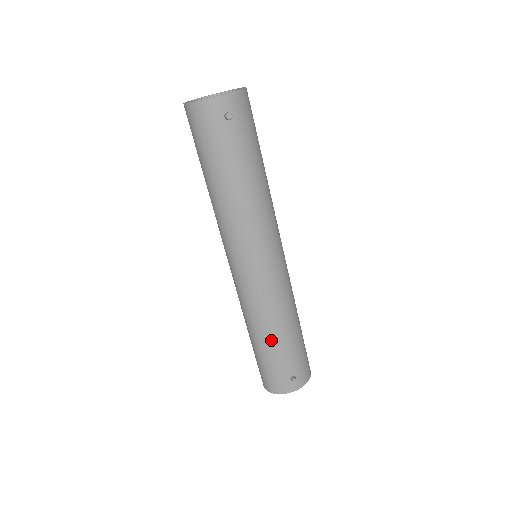
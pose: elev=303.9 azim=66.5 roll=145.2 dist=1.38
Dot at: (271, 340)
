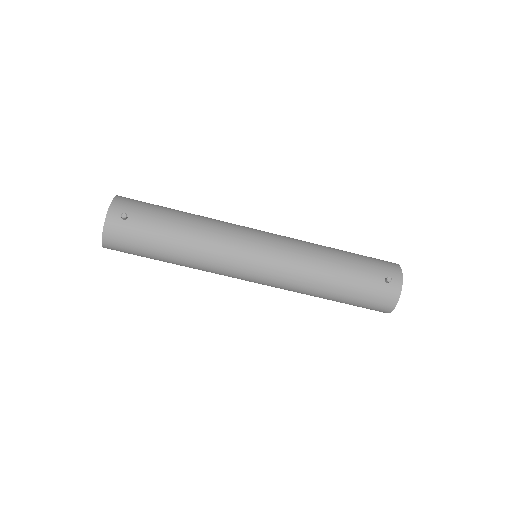
Dot at: (336, 280)
